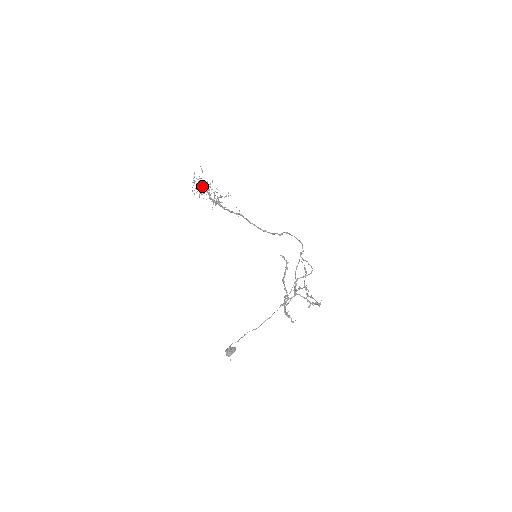
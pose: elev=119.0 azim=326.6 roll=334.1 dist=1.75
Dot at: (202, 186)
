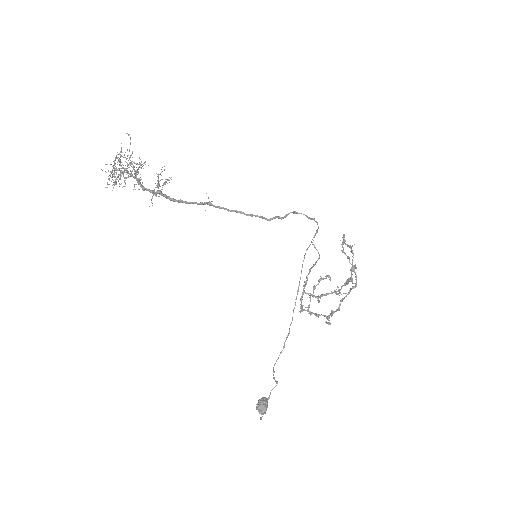
Dot at: occluded
